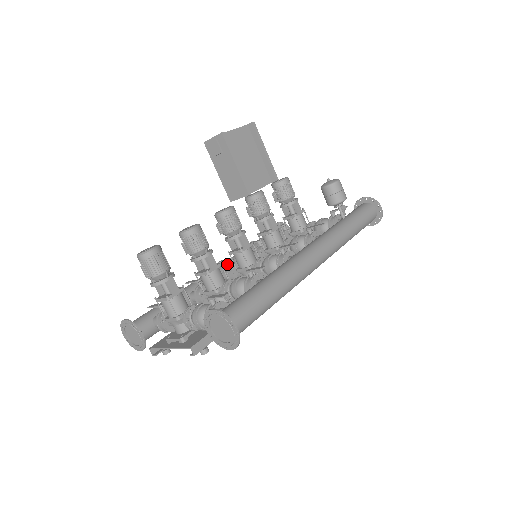
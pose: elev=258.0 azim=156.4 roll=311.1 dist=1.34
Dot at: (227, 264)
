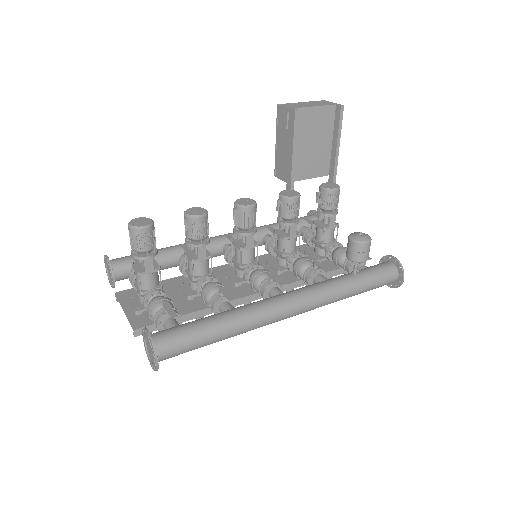
Dot at: (235, 238)
